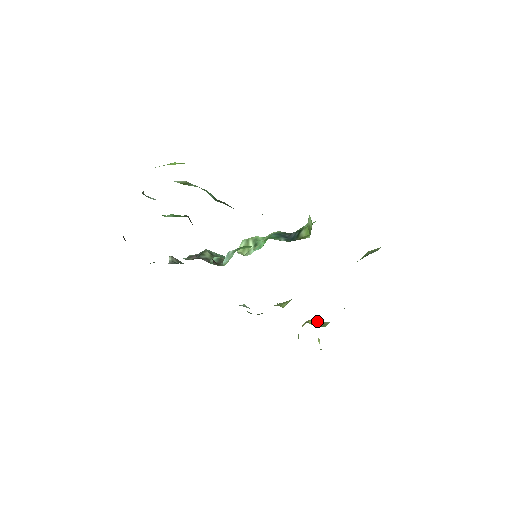
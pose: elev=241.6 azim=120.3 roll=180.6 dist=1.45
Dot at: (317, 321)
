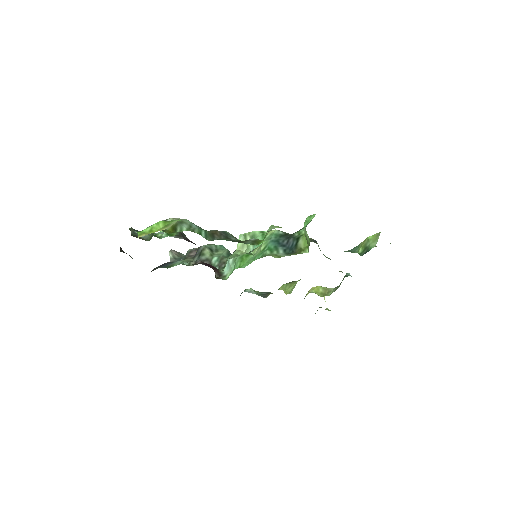
Dot at: (321, 288)
